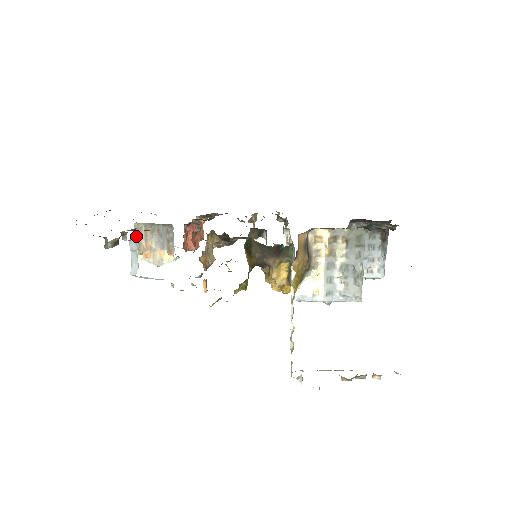
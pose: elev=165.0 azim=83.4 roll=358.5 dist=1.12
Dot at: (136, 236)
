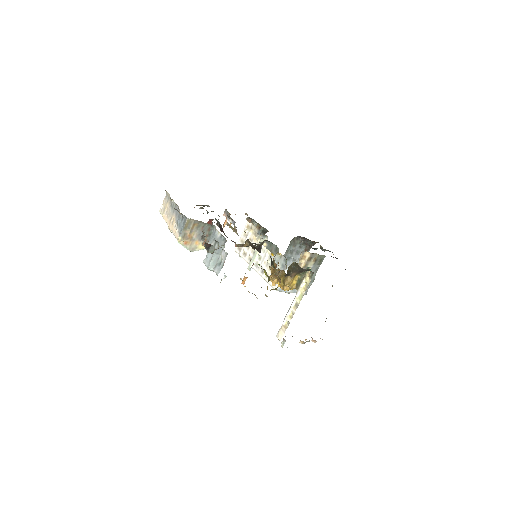
Dot at: (185, 227)
